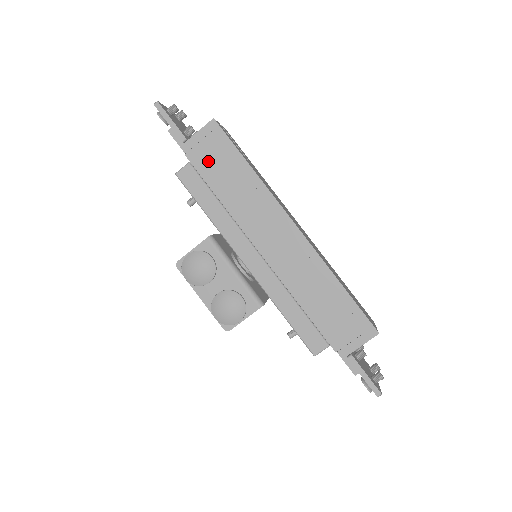
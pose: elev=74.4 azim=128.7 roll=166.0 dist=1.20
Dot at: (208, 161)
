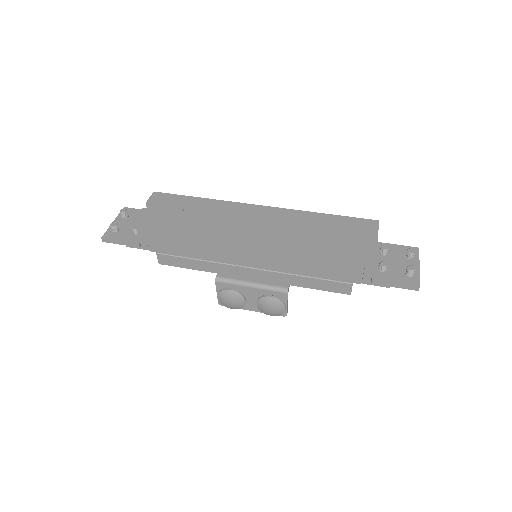
Dot at: (163, 244)
